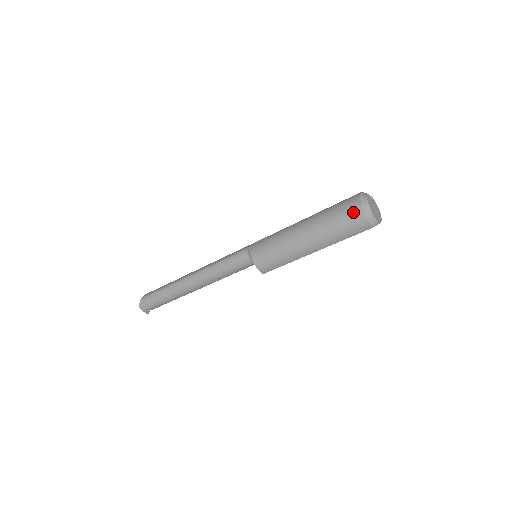
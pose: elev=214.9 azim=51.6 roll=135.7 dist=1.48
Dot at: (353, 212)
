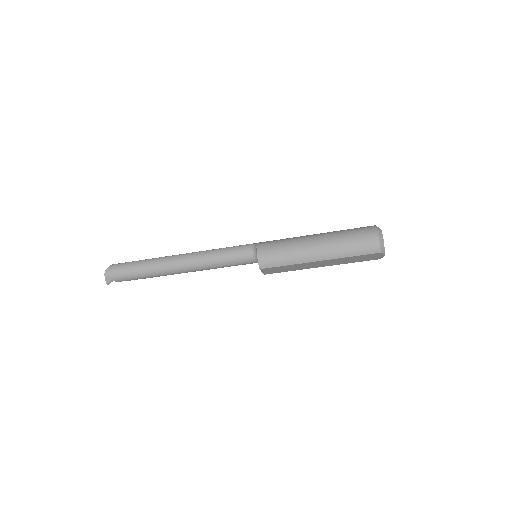
Dot at: (368, 233)
